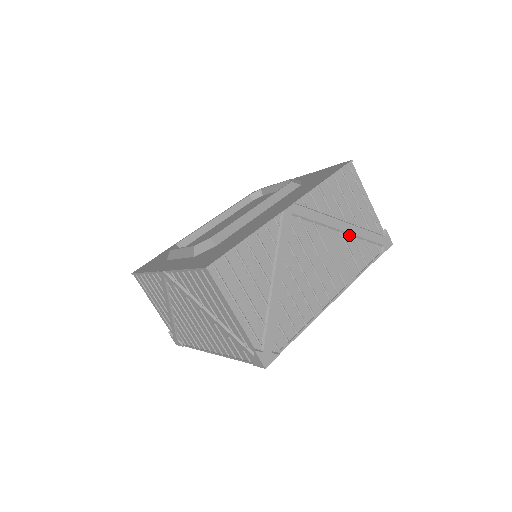
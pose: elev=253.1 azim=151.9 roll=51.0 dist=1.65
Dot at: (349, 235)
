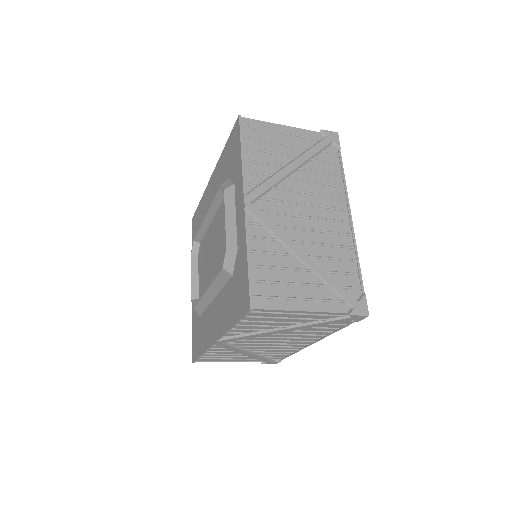
Dot at: occluded
